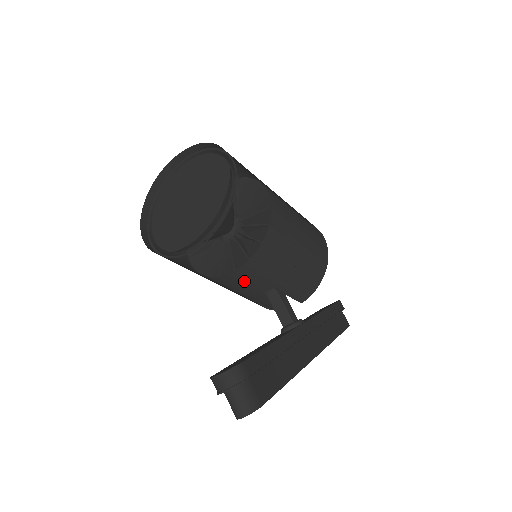
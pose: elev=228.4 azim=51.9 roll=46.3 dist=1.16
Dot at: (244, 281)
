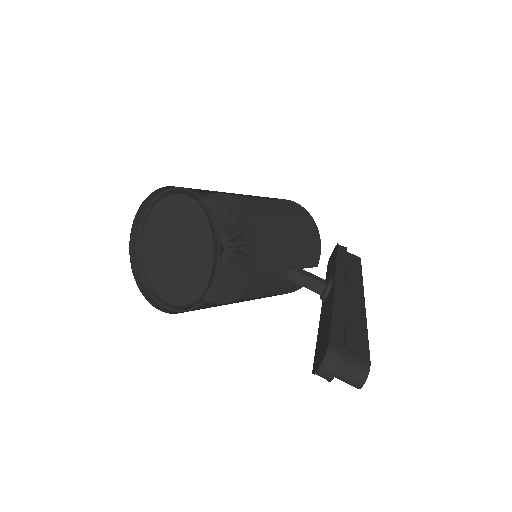
Dot at: (266, 282)
